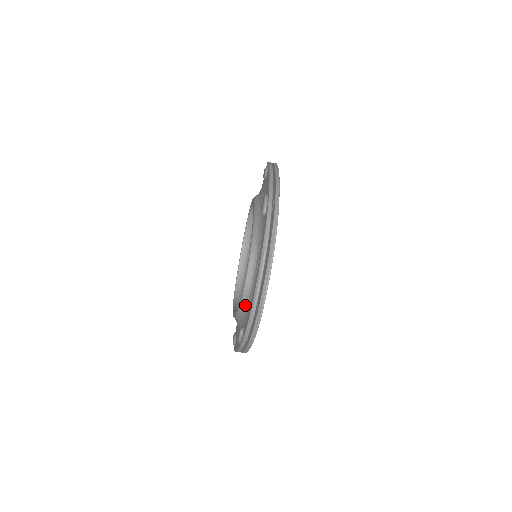
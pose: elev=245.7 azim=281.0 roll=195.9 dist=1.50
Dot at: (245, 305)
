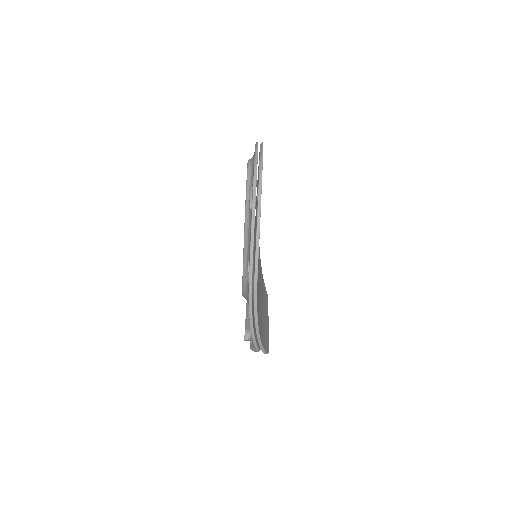
Dot at: (251, 173)
